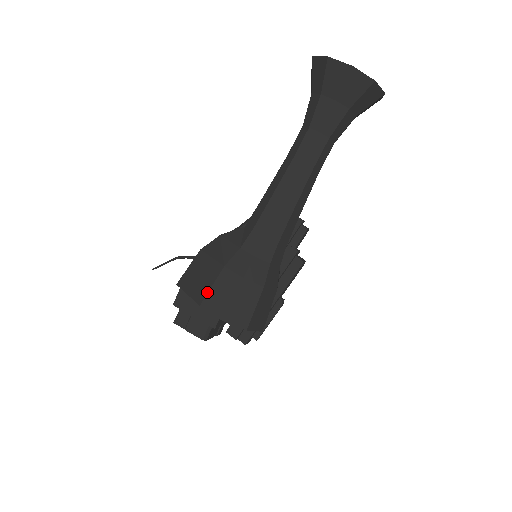
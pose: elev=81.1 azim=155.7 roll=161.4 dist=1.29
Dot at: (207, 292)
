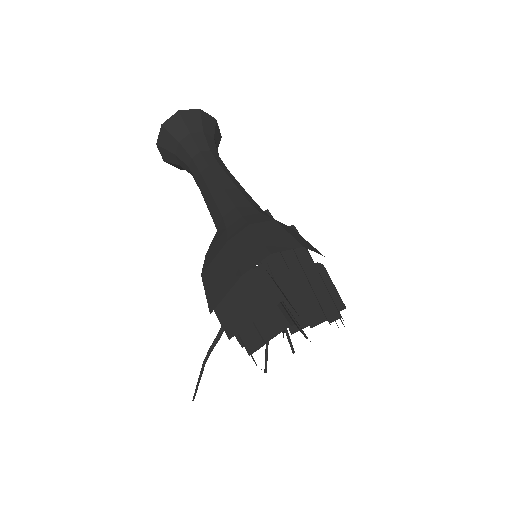
Dot at: (235, 264)
